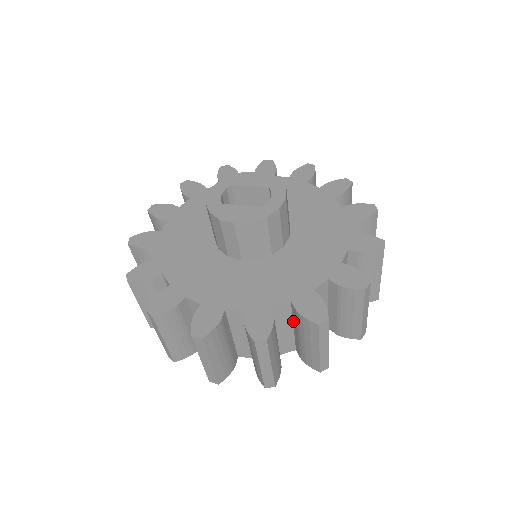
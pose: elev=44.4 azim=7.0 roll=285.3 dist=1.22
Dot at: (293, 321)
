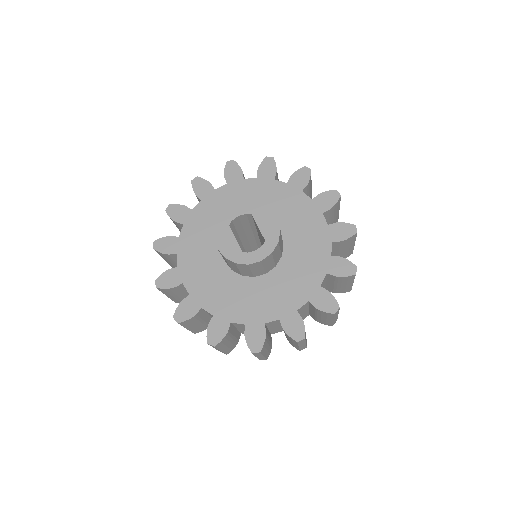
Dot at: occluded
